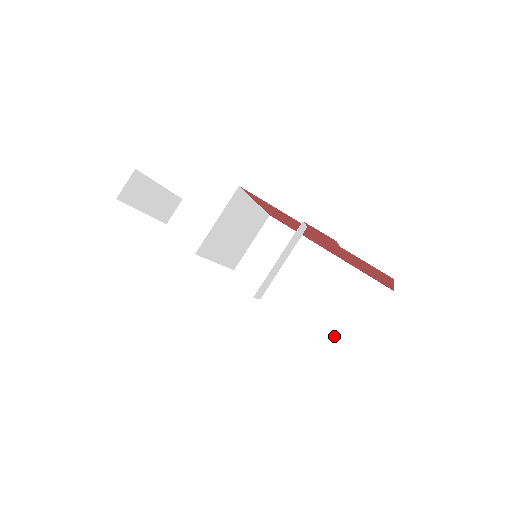
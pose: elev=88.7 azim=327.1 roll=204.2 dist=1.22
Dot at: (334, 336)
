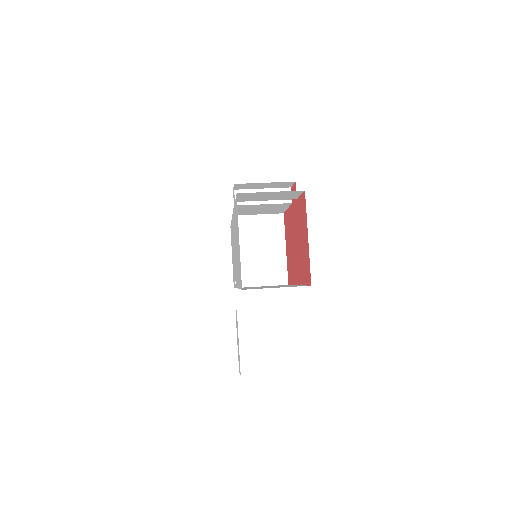
Dot at: occluded
